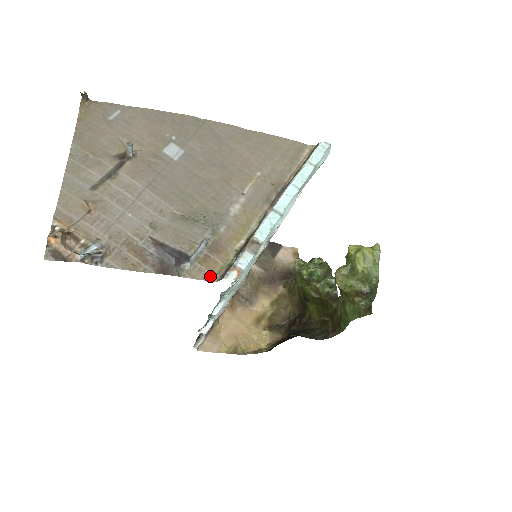
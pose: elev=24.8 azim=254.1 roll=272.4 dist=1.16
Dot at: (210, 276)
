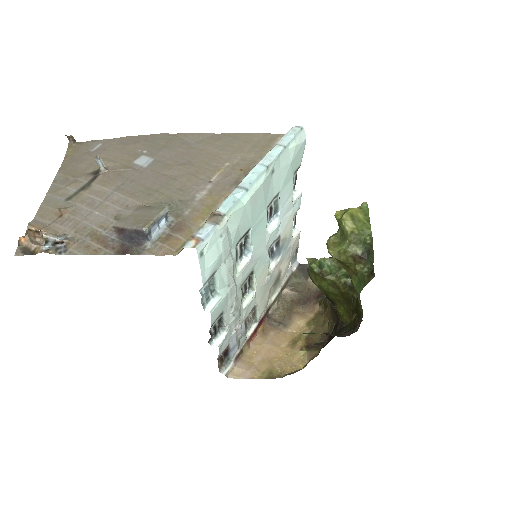
Dot at: (171, 251)
